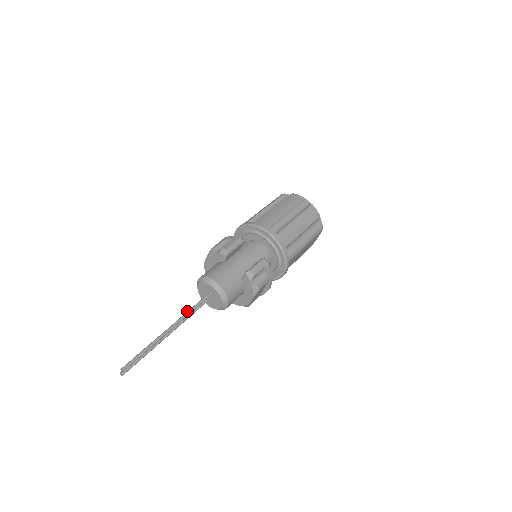
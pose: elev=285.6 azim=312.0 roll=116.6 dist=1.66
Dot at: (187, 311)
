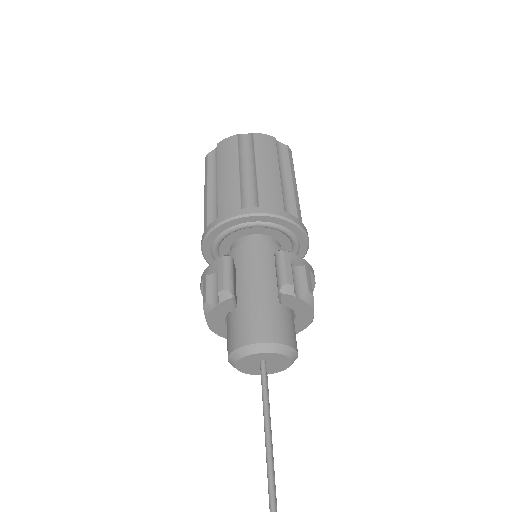
Dot at: occluded
